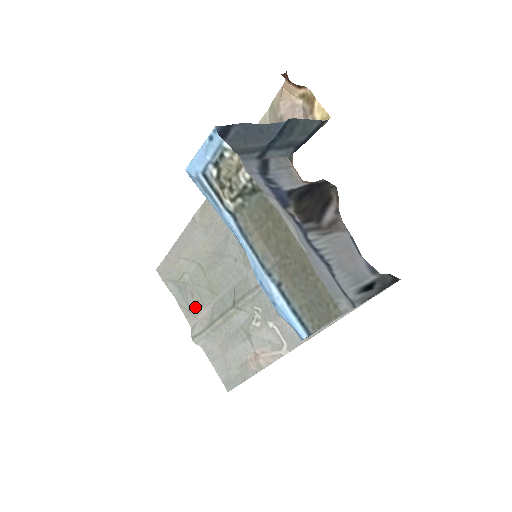
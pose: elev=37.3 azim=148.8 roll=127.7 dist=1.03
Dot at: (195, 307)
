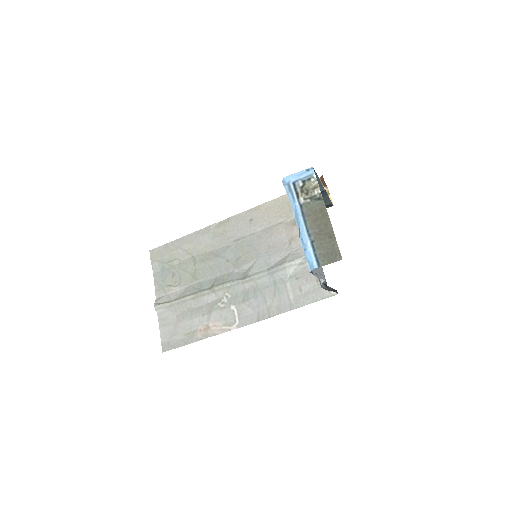
Dot at: (170, 284)
